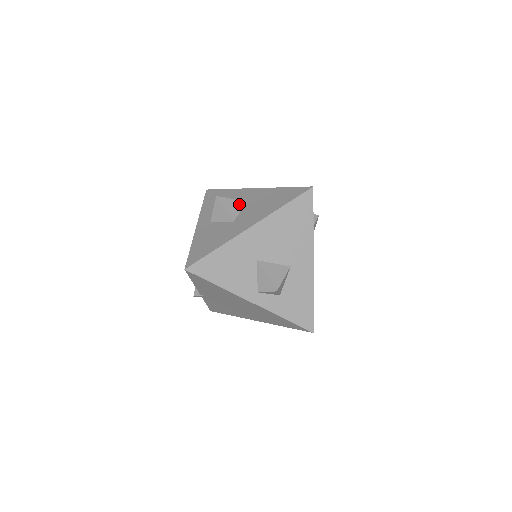
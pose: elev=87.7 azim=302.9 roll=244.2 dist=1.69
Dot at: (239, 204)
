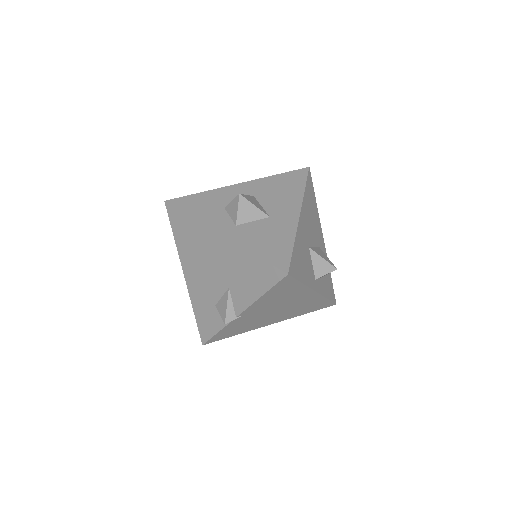
Dot at: (254, 199)
